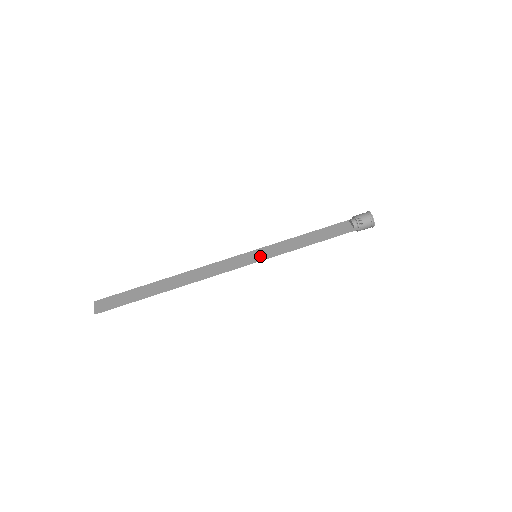
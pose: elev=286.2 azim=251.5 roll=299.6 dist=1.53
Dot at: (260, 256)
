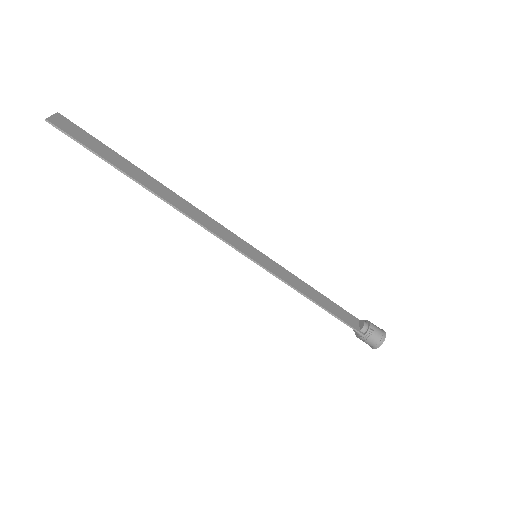
Dot at: (260, 260)
